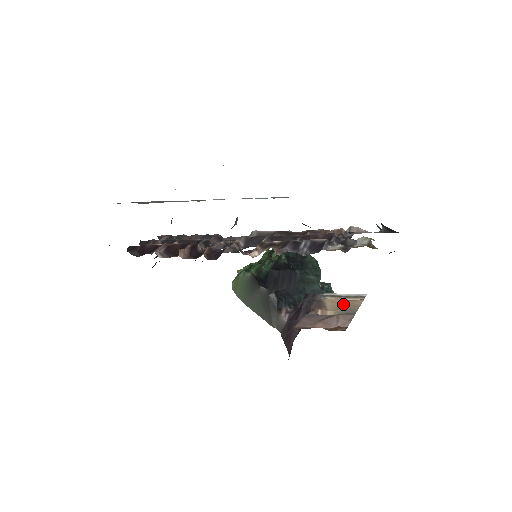
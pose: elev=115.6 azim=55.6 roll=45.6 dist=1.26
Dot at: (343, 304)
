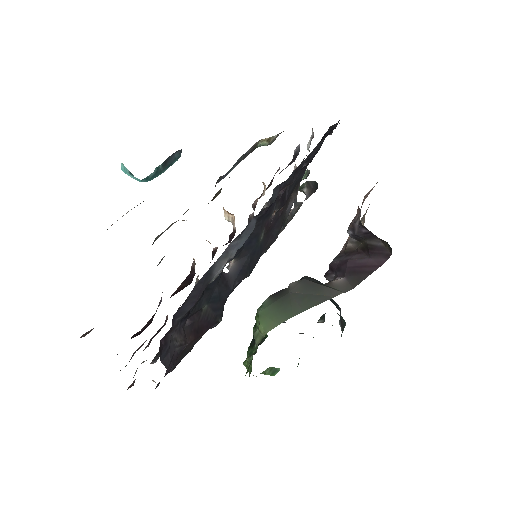
Dot at: occluded
